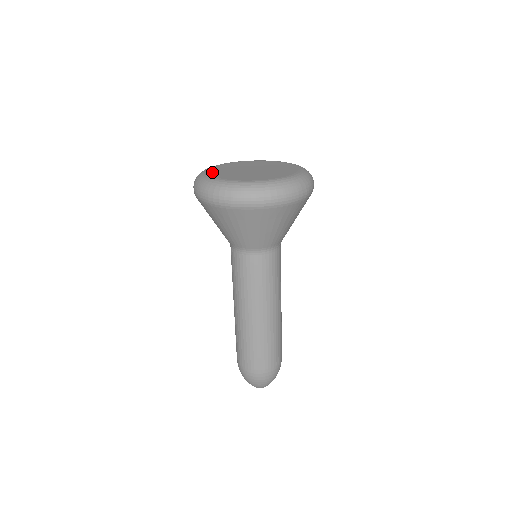
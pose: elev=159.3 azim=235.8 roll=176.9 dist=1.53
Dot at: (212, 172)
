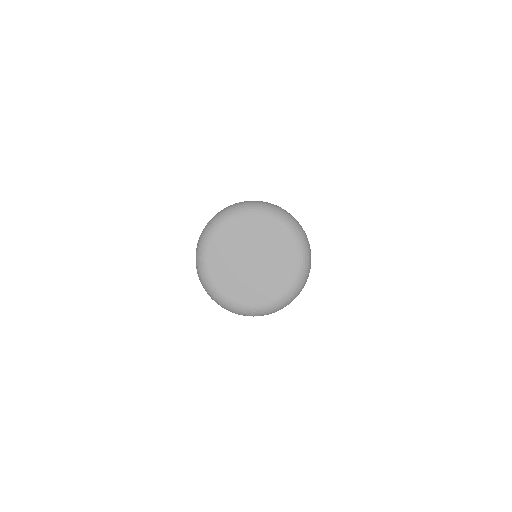
Dot at: (222, 286)
